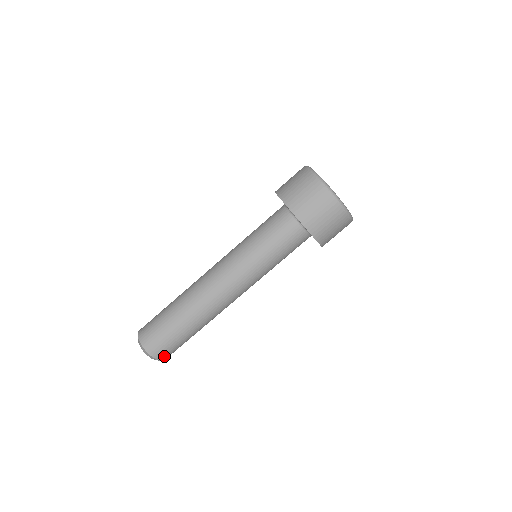
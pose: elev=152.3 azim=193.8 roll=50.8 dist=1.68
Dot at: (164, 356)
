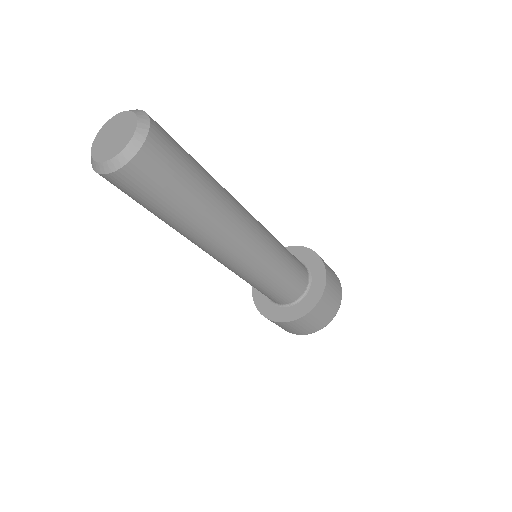
Dot at: (151, 153)
